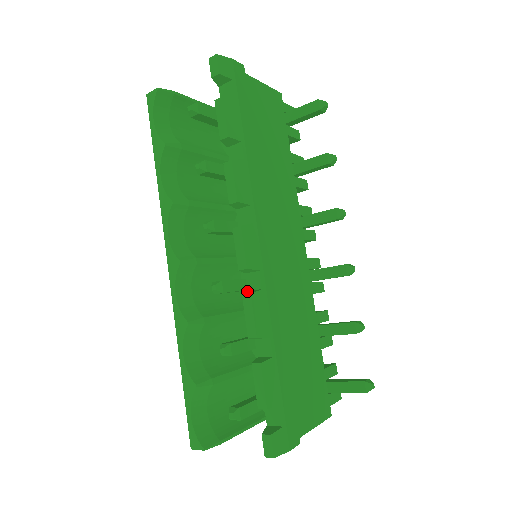
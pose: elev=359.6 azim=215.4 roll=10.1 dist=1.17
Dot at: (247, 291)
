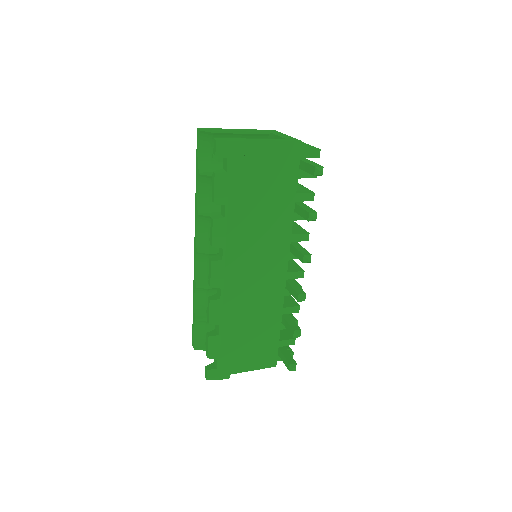
Dot at: (216, 293)
